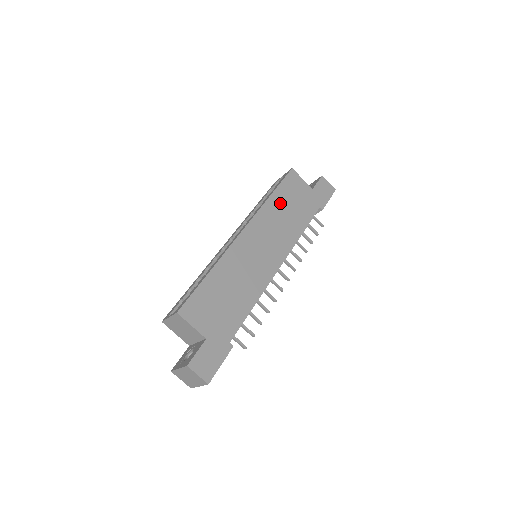
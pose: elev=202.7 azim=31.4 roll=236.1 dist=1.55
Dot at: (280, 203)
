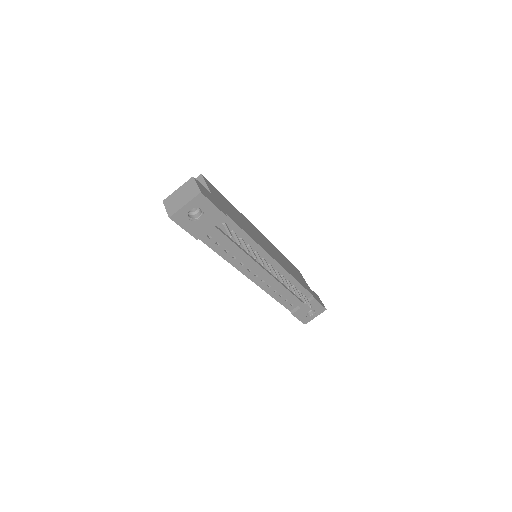
Dot at: (286, 260)
